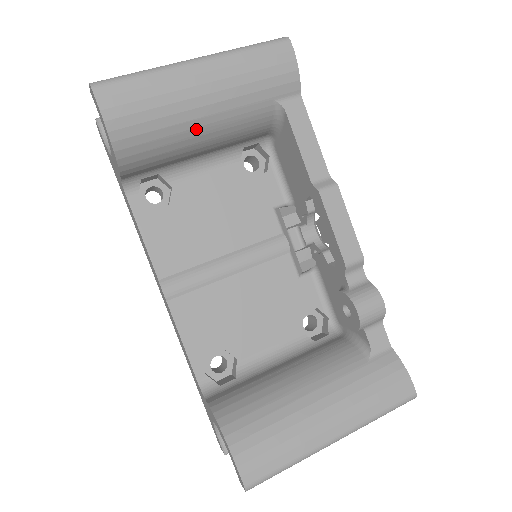
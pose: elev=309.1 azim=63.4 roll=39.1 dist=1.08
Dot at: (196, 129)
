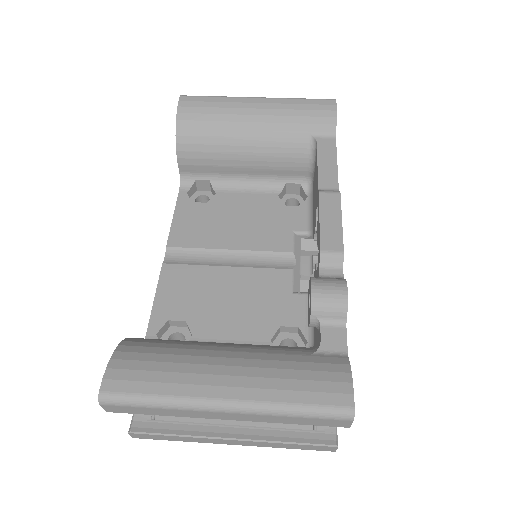
Dot at: (240, 138)
